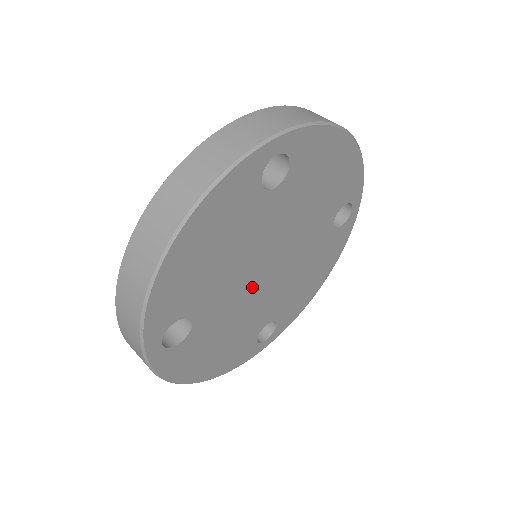
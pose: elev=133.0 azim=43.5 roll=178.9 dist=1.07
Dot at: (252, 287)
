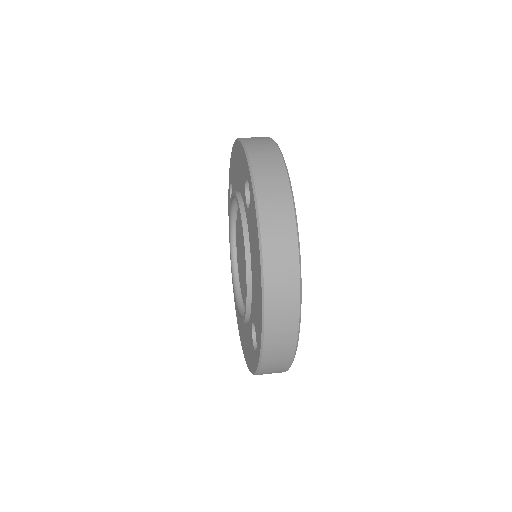
Dot at: occluded
